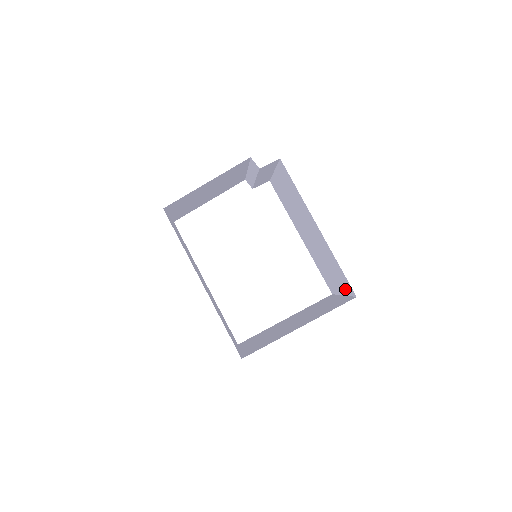
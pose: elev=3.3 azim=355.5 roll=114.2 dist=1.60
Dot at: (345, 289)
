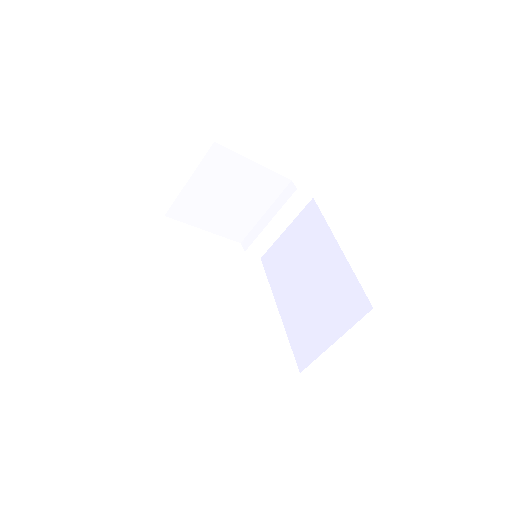
Dot at: (348, 319)
